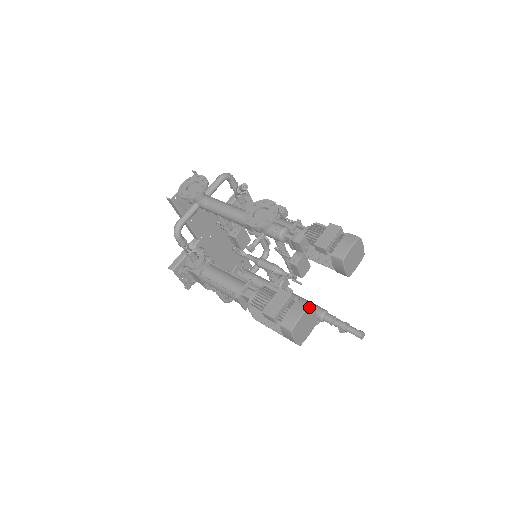
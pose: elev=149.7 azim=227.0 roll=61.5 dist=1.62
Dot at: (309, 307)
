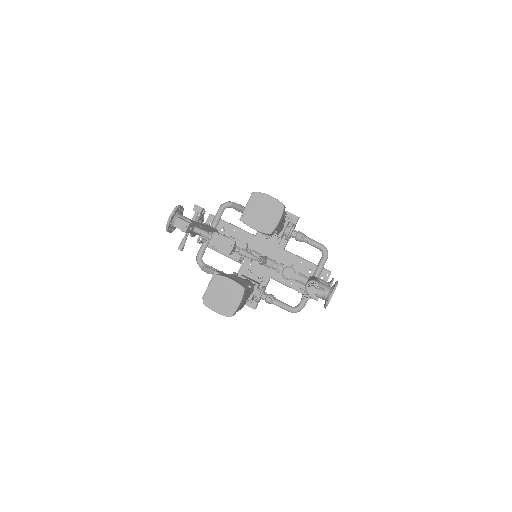
Dot at: (215, 276)
